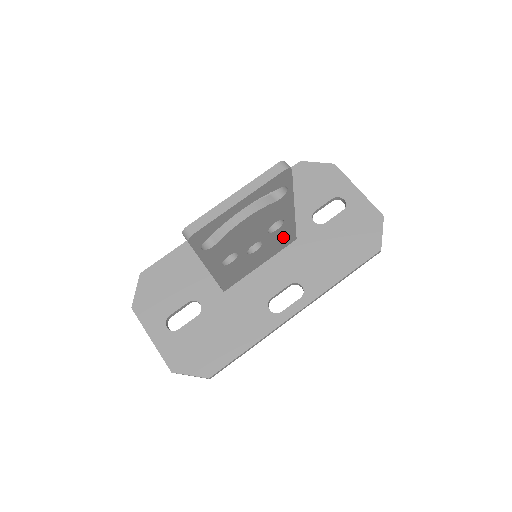
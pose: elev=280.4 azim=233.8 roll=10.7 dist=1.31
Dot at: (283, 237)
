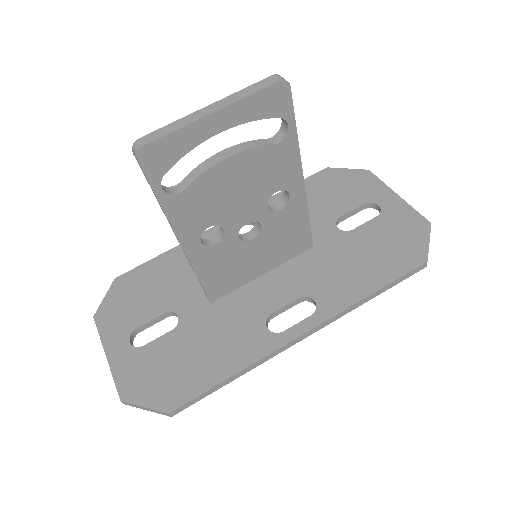
Dot at: (292, 231)
